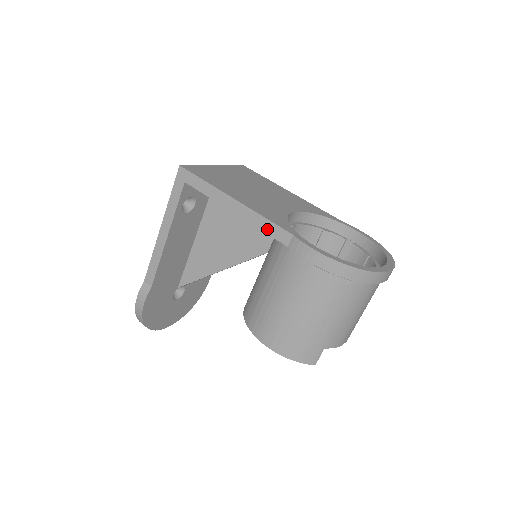
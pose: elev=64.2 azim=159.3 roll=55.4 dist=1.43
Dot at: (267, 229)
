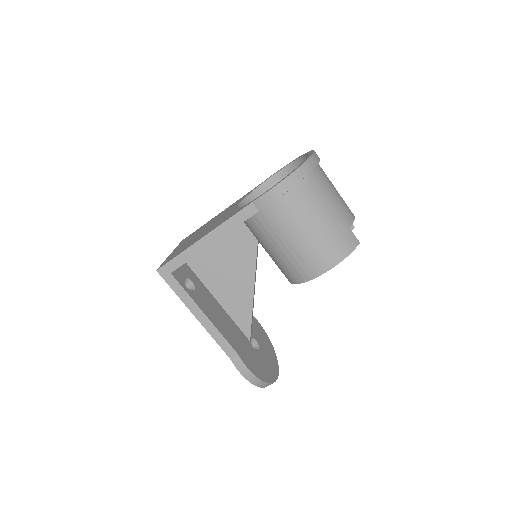
Dot at: (238, 221)
